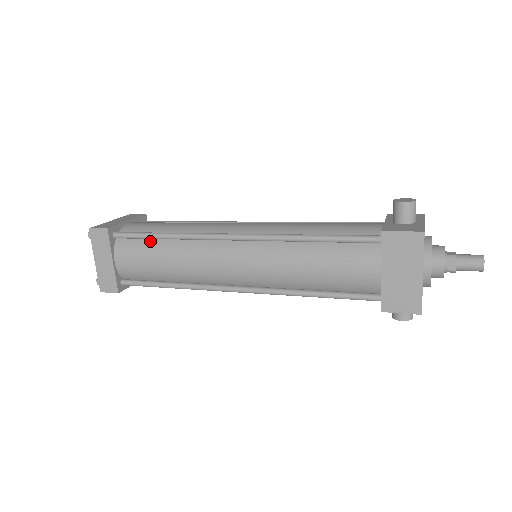
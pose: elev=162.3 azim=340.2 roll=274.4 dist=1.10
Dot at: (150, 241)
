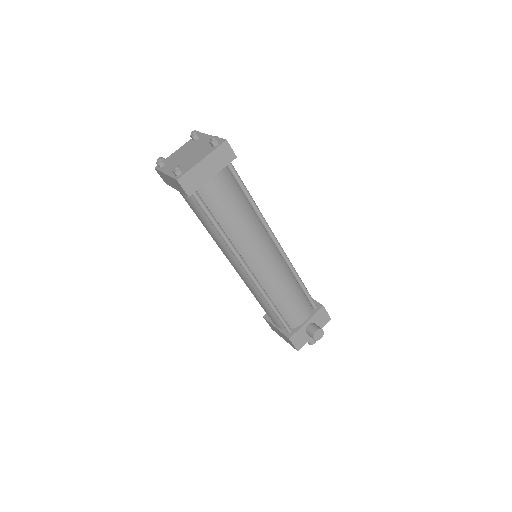
Dot at: occluded
